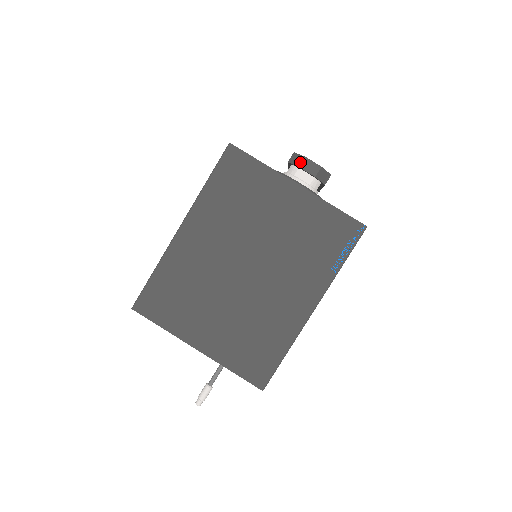
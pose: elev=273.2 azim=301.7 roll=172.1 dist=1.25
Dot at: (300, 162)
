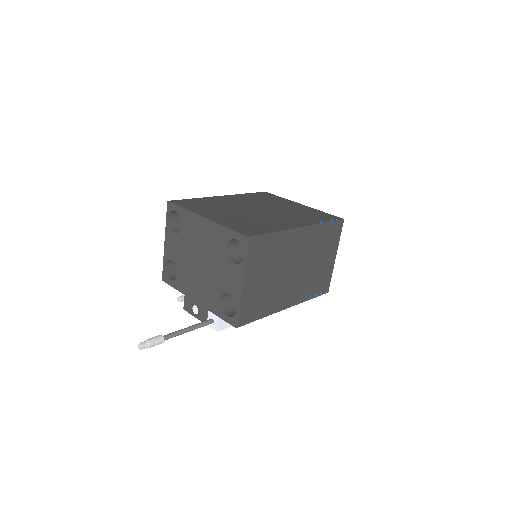
Dot at: occluded
